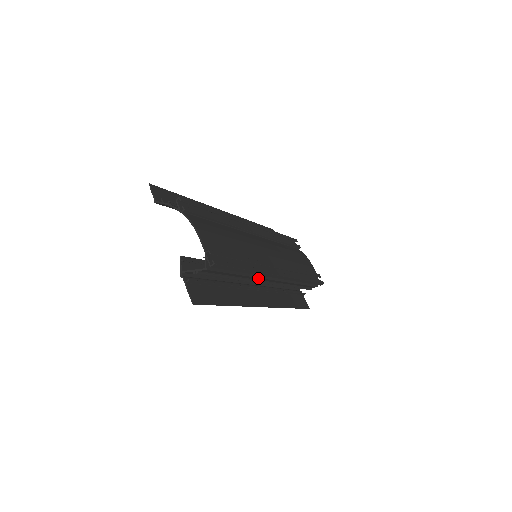
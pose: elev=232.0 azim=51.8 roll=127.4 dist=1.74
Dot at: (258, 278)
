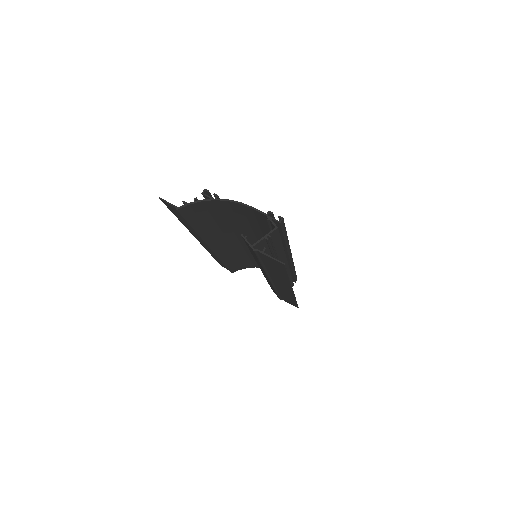
Dot at: (284, 257)
